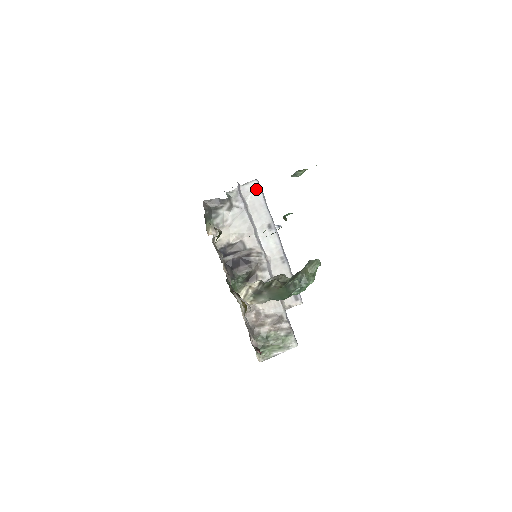
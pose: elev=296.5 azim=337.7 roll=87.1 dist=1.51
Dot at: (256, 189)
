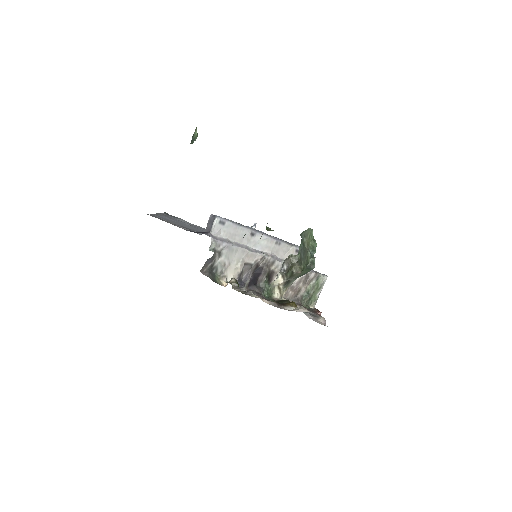
Dot at: (222, 223)
